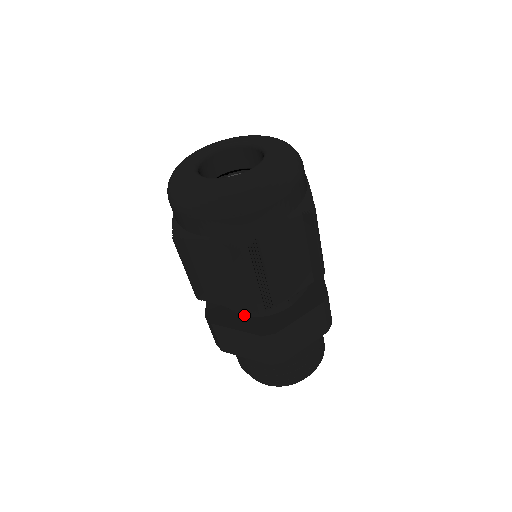
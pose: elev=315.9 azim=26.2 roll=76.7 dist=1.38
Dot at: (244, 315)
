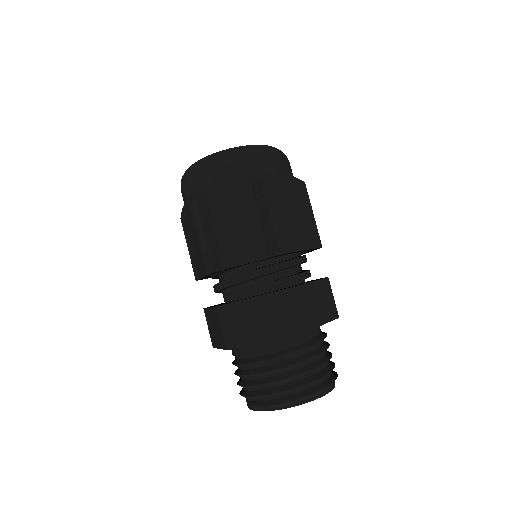
Dot at: (226, 302)
